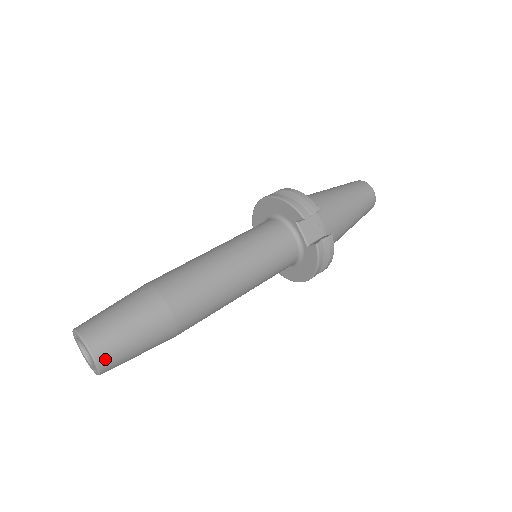
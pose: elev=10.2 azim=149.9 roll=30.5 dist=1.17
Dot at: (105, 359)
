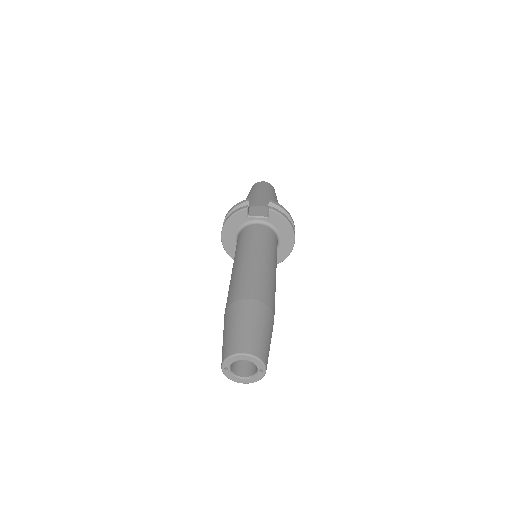
Dot at: (254, 350)
